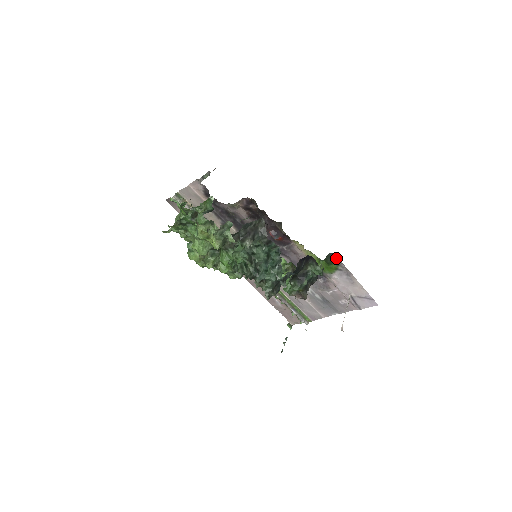
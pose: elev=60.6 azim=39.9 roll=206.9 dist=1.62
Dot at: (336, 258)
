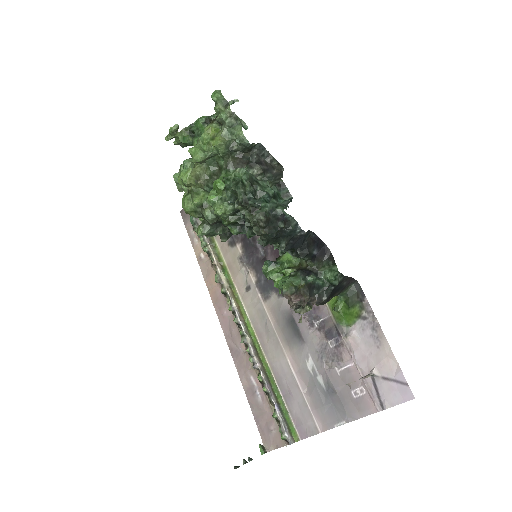
Dot at: (361, 293)
